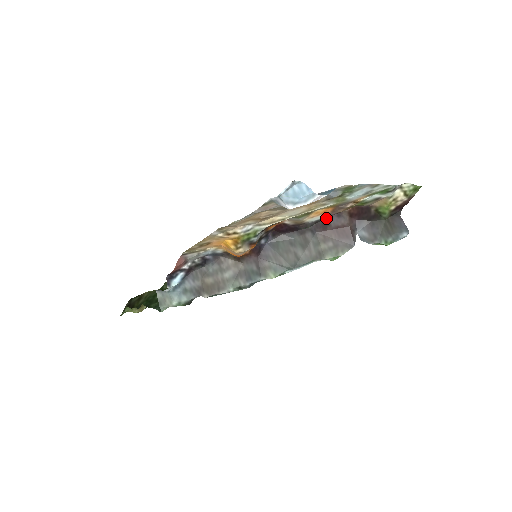
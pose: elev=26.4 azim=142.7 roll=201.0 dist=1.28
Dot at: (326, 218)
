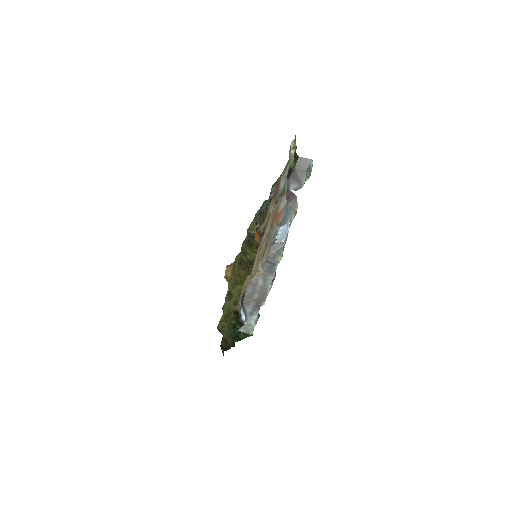
Dot at: occluded
